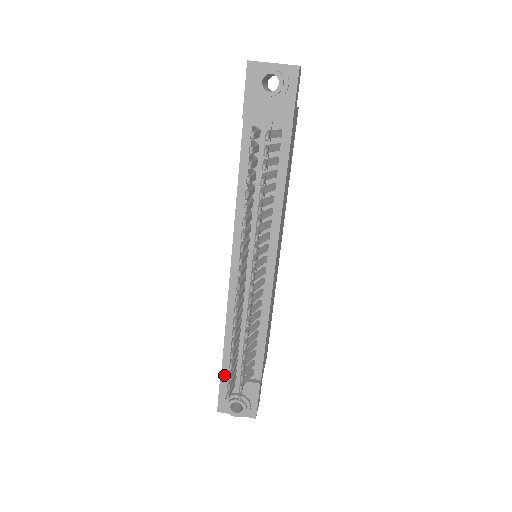
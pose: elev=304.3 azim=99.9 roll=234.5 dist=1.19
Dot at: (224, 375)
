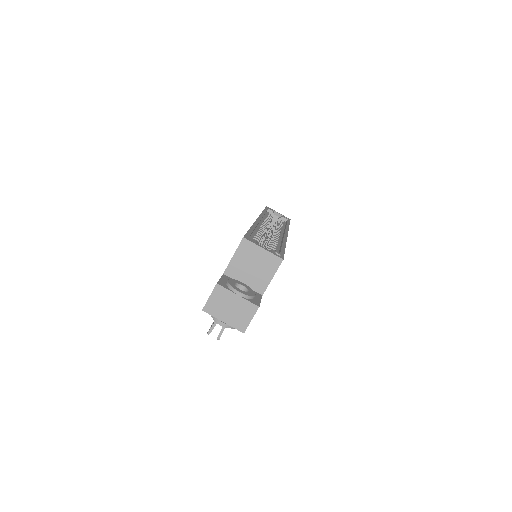
Dot at: occluded
